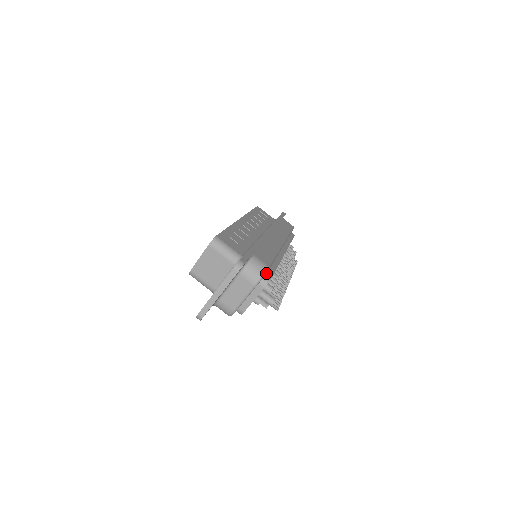
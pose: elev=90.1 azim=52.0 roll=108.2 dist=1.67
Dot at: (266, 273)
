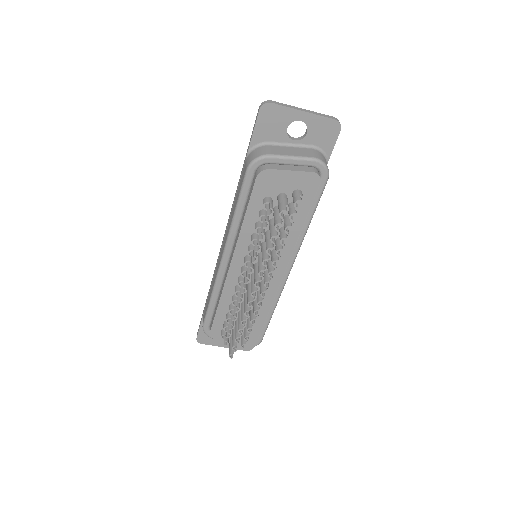
Dot at: occluded
